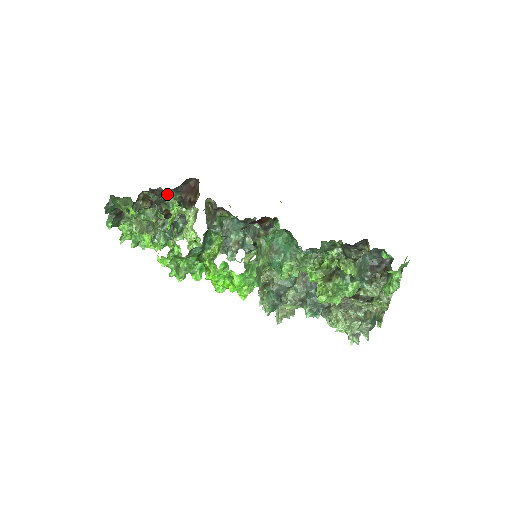
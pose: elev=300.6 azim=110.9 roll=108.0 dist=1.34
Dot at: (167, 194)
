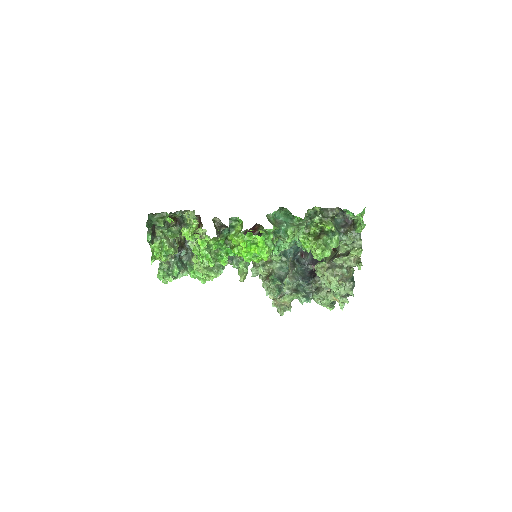
Dot at: (185, 216)
